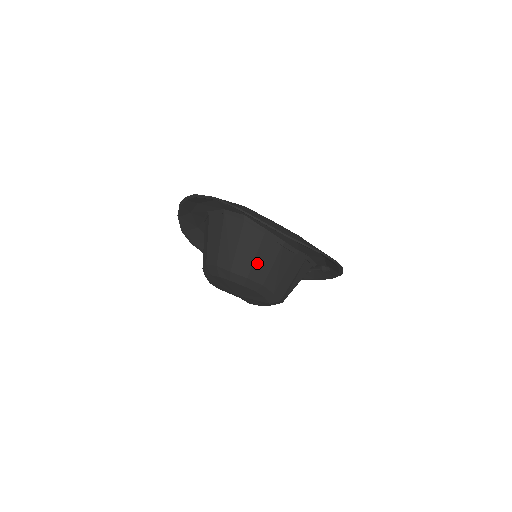
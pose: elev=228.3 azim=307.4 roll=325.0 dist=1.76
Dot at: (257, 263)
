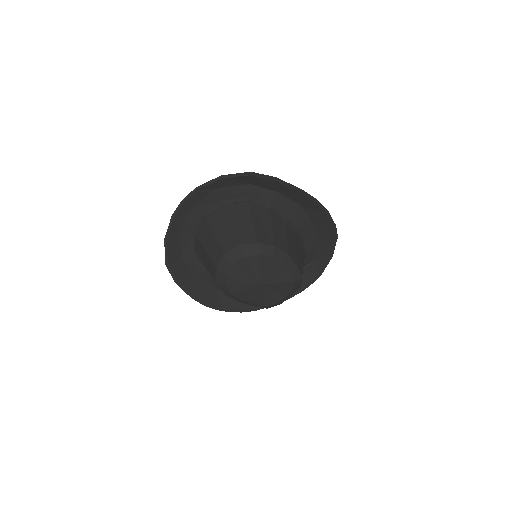
Dot at: (276, 234)
